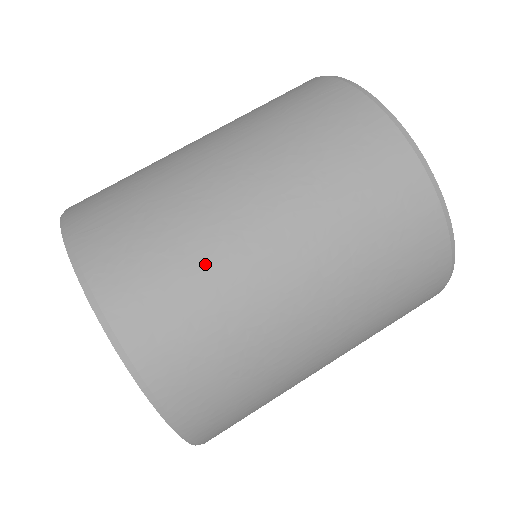
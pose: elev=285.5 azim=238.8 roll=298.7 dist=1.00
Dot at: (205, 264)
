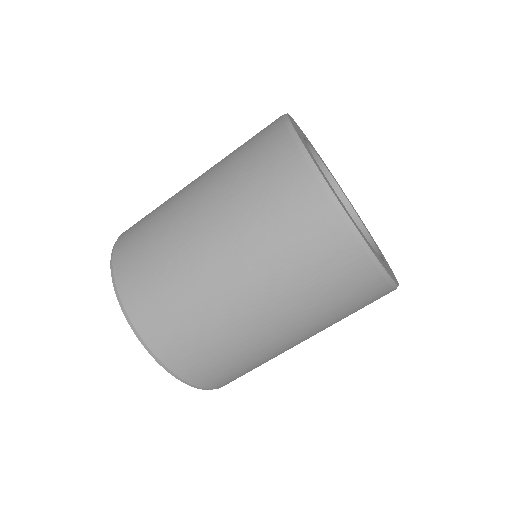
Dot at: (261, 362)
